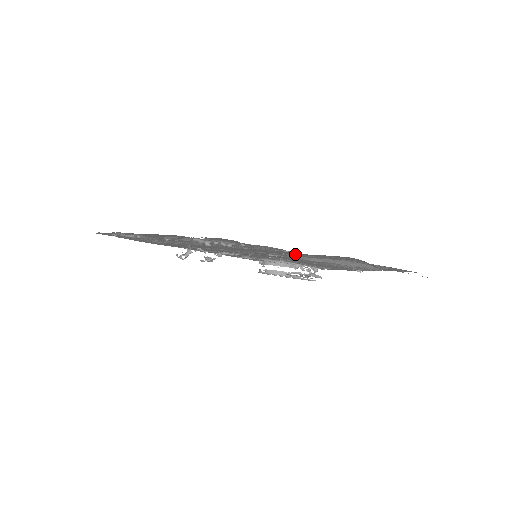
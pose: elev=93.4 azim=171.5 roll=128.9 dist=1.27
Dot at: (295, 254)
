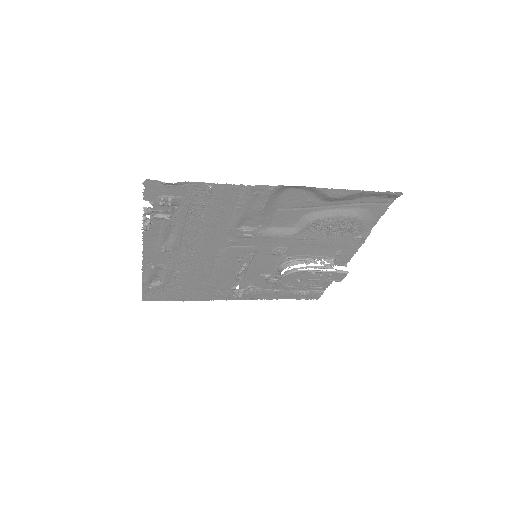
Dot at: (233, 197)
